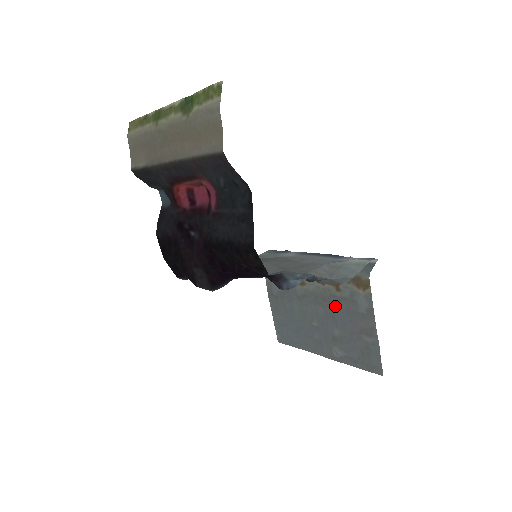
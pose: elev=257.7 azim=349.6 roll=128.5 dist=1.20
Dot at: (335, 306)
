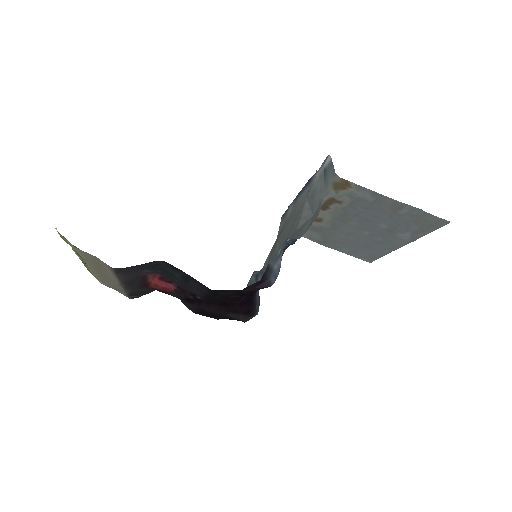
Dot at: (355, 213)
